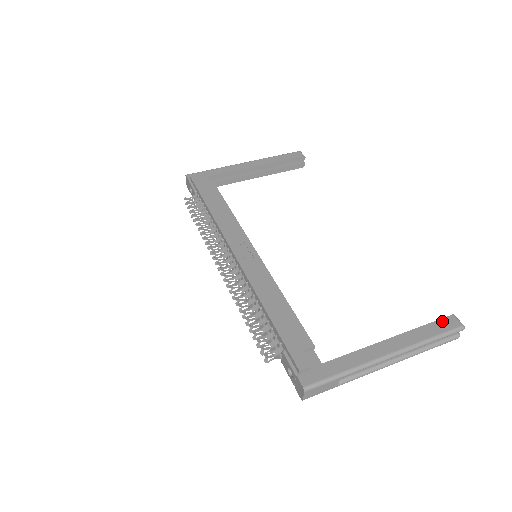
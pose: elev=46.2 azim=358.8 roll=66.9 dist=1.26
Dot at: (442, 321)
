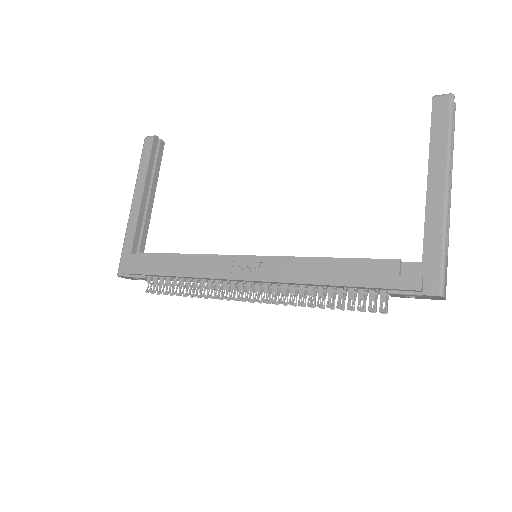
Dot at: (435, 113)
